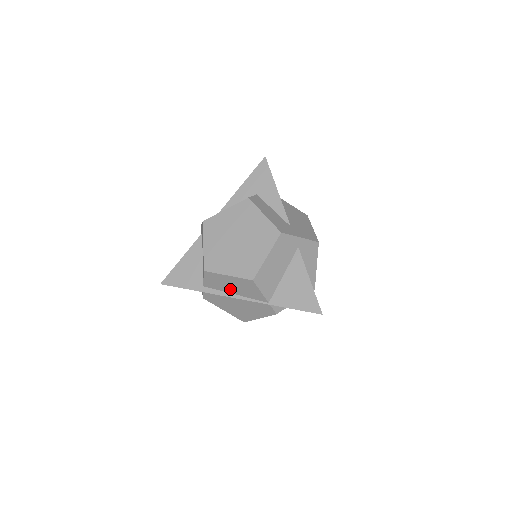
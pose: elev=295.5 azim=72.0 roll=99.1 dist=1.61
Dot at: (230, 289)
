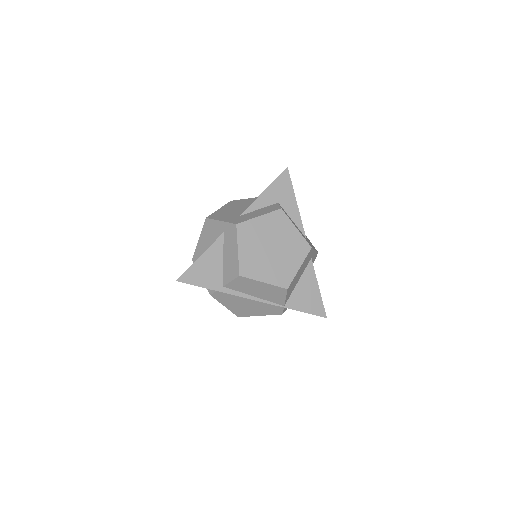
Dot at: (253, 292)
